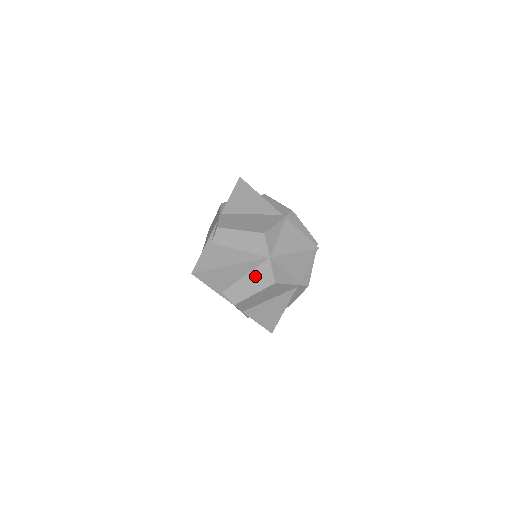
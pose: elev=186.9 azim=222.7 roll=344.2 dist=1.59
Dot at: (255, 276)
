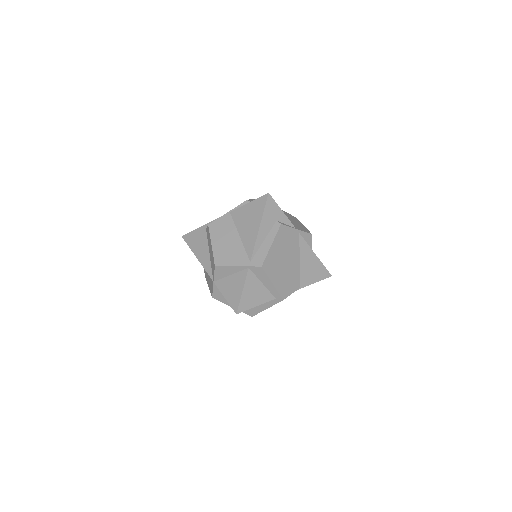
Dot at: (210, 279)
